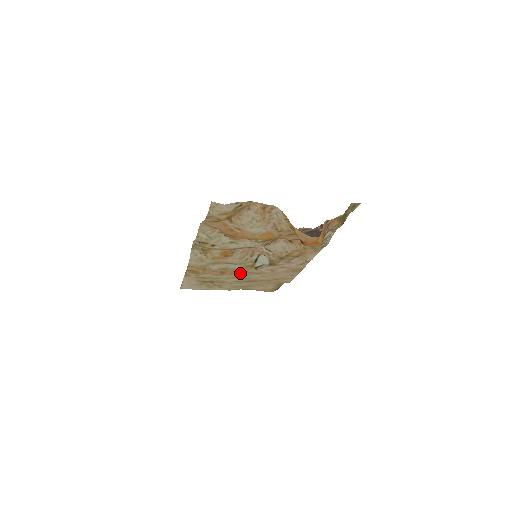
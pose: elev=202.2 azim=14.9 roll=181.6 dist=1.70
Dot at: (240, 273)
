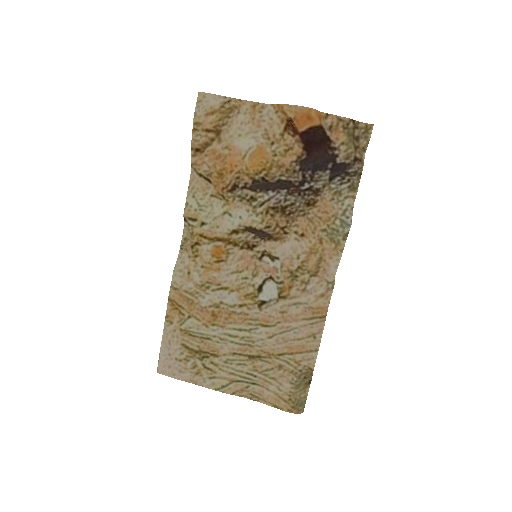
Dot at: (238, 321)
